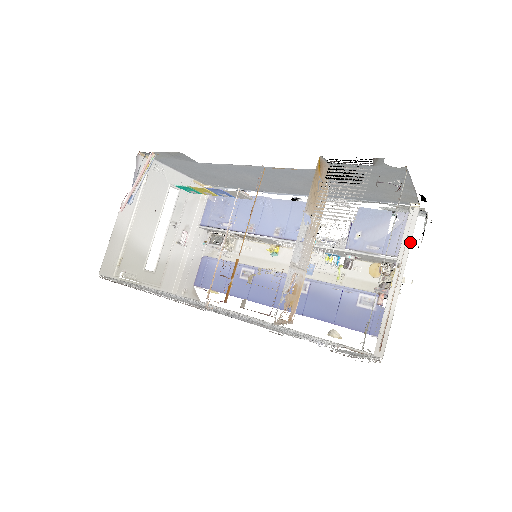
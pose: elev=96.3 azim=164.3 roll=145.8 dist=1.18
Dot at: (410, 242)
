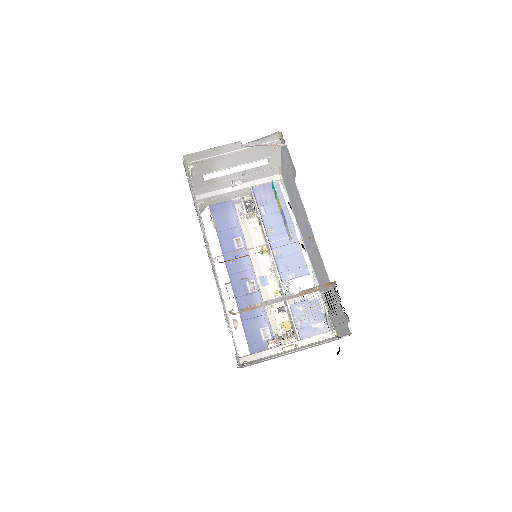
Dot at: (313, 342)
